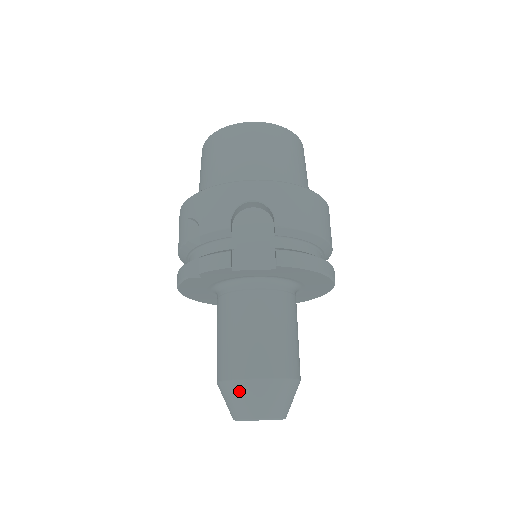
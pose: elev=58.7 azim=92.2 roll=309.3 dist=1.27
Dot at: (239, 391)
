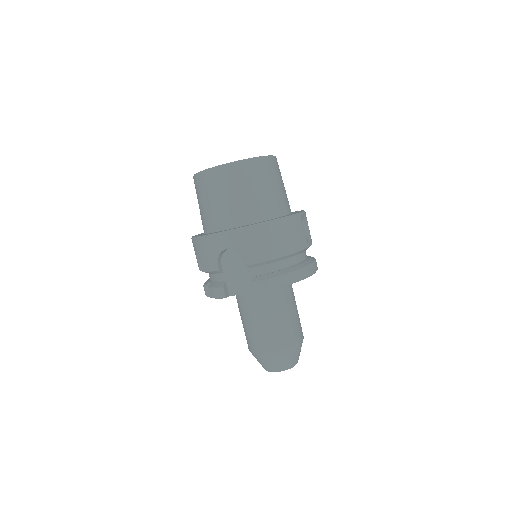
Dot at: (259, 359)
